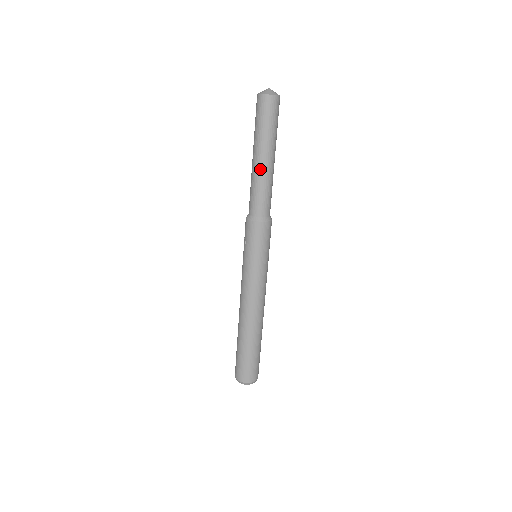
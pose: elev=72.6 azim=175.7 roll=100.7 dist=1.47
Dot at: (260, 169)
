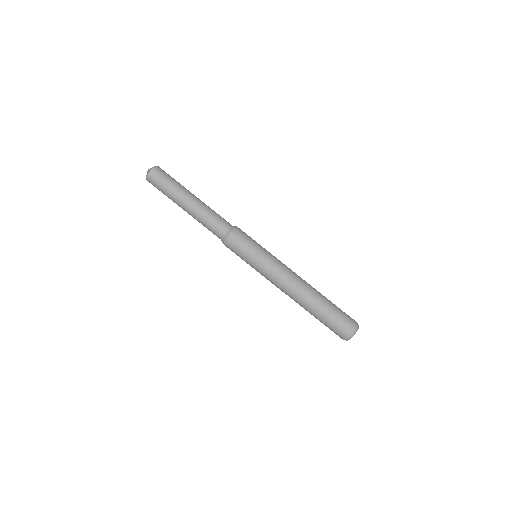
Dot at: (191, 213)
